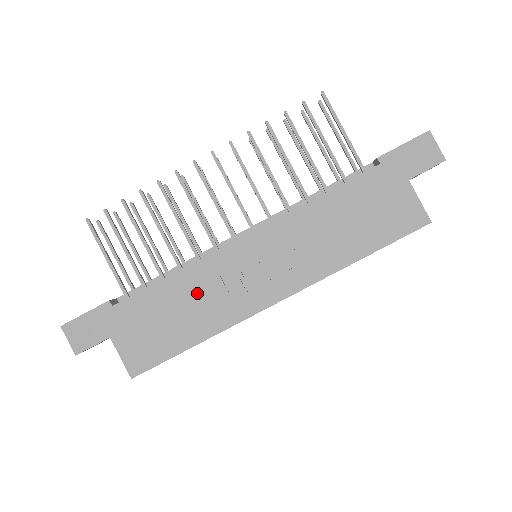
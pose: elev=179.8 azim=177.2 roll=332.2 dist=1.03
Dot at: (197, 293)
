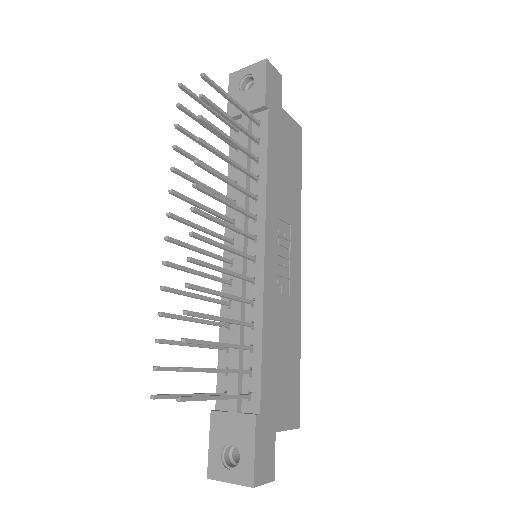
Dot at: (278, 323)
